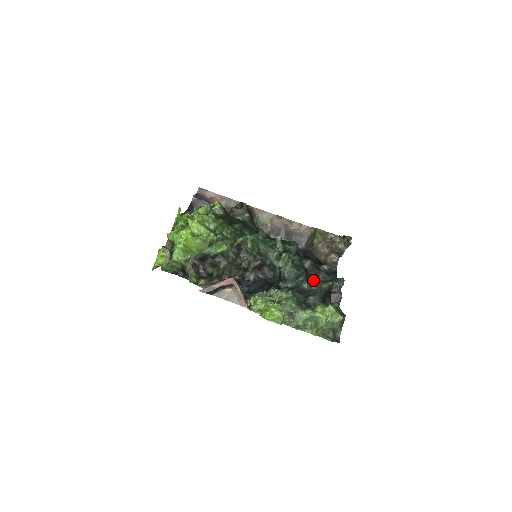
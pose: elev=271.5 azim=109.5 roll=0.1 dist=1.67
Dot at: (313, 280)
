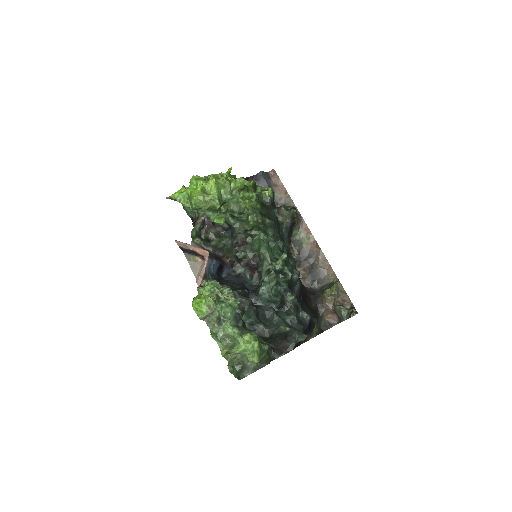
Dot at: (281, 315)
